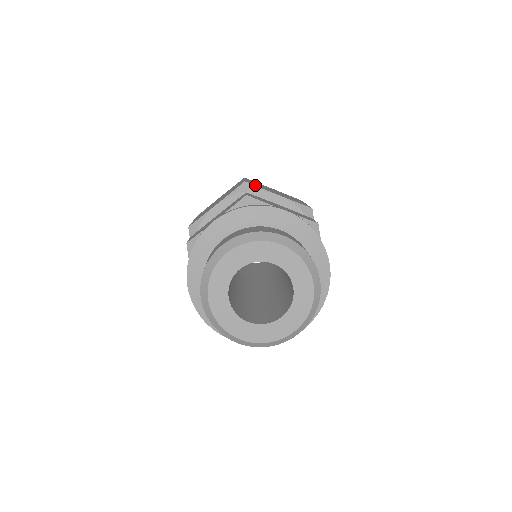
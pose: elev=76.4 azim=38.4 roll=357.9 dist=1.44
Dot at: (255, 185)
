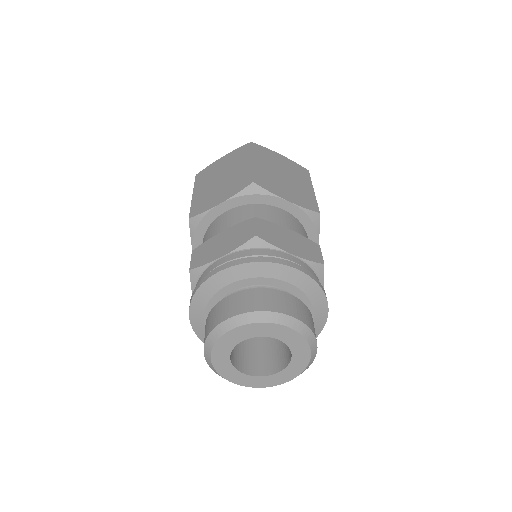
Dot at: (198, 212)
